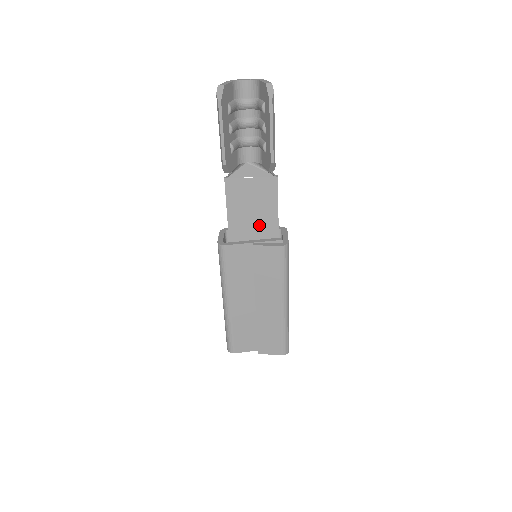
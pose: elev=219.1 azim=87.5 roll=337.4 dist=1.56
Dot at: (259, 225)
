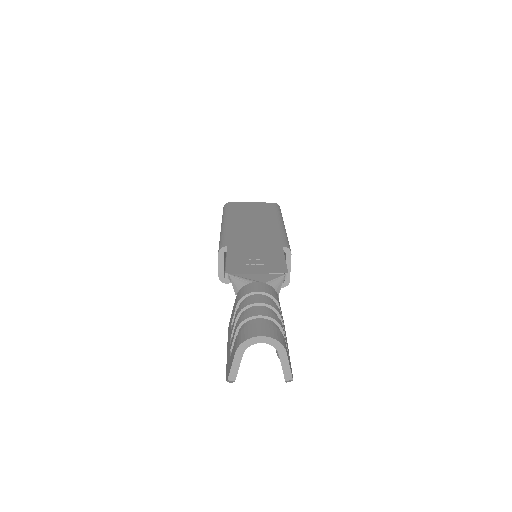
Dot at: occluded
